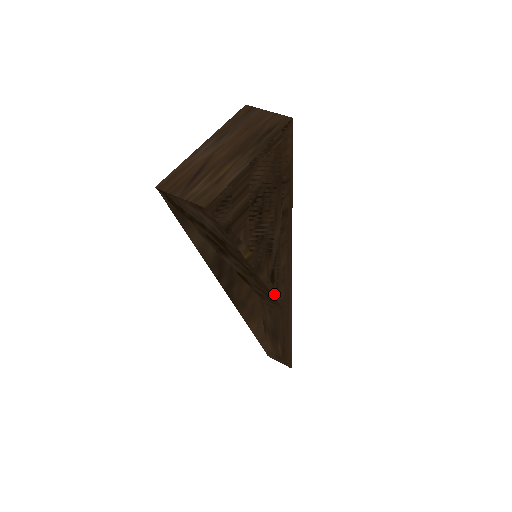
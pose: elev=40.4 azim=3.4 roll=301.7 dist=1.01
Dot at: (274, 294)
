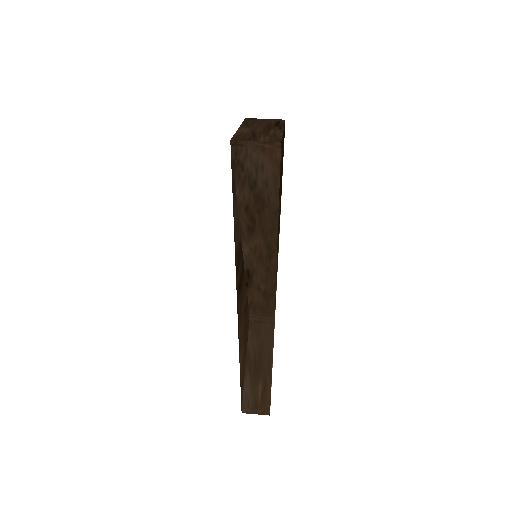
Dot at: (275, 291)
